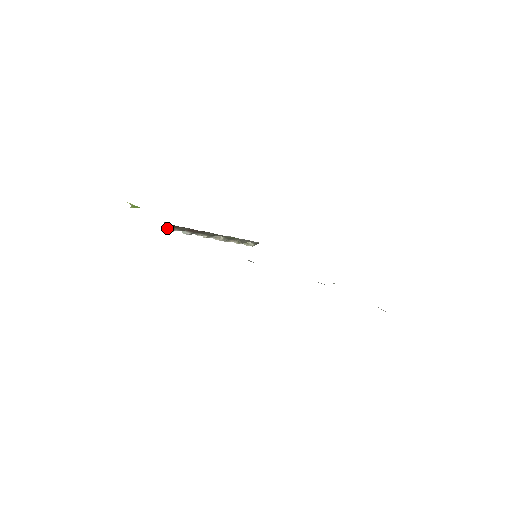
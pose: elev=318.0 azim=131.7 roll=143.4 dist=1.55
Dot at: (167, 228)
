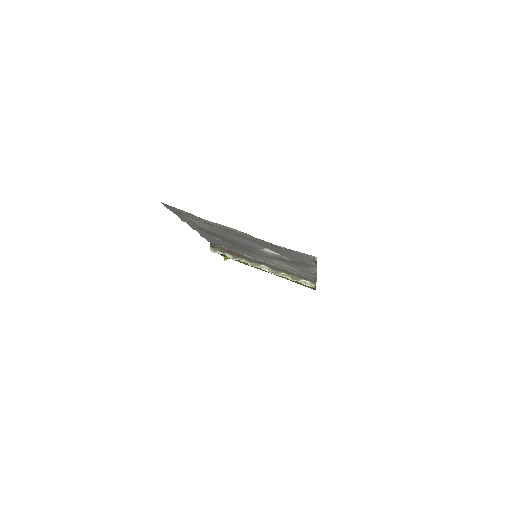
Dot at: (211, 249)
